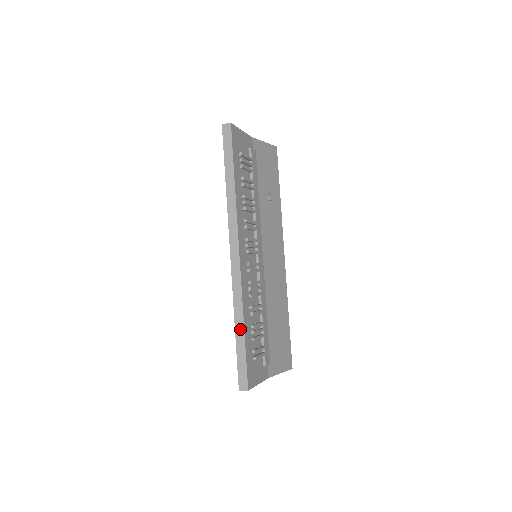
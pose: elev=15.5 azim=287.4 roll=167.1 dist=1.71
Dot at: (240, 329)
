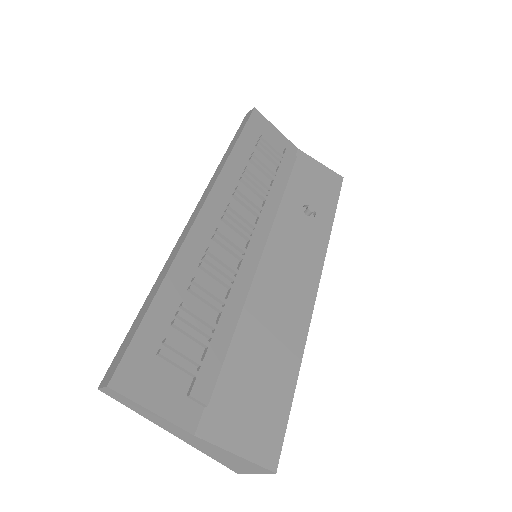
Dot at: (153, 292)
